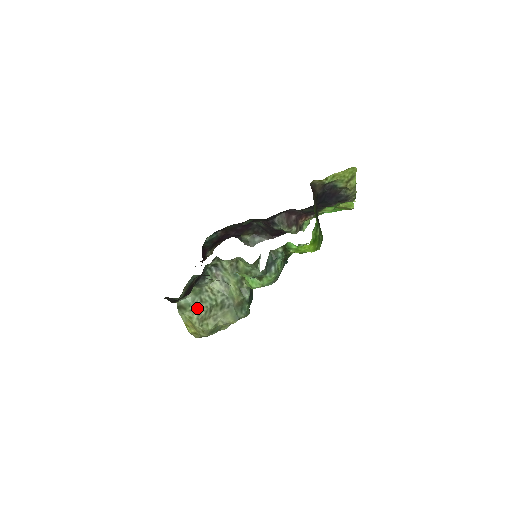
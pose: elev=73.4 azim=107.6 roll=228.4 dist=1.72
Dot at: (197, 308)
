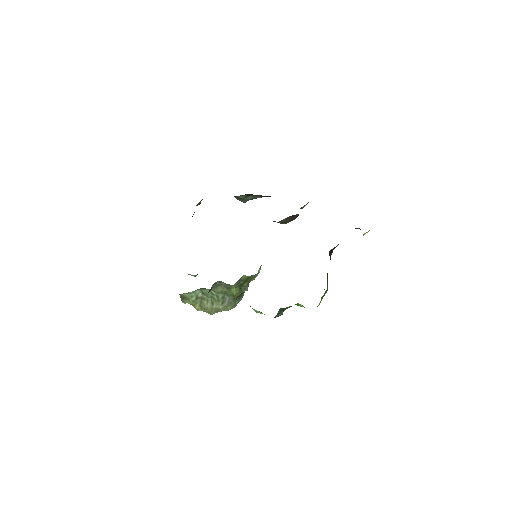
Dot at: (199, 299)
